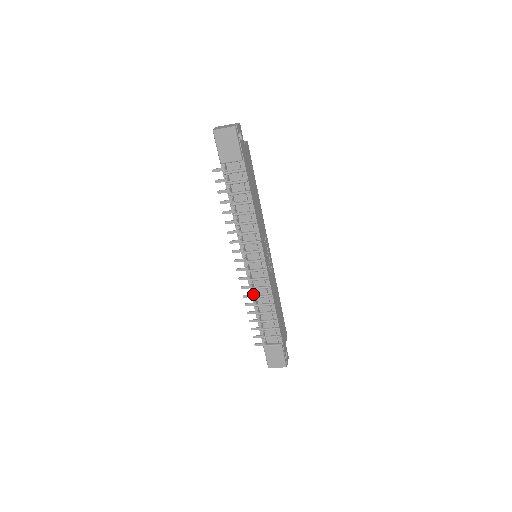
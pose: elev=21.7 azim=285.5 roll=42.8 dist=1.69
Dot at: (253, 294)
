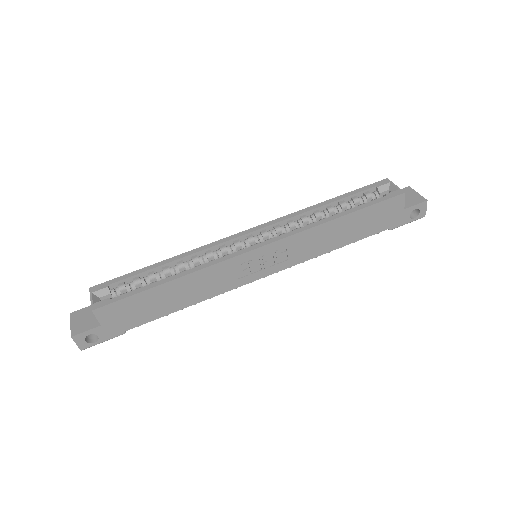
Dot at: occluded
